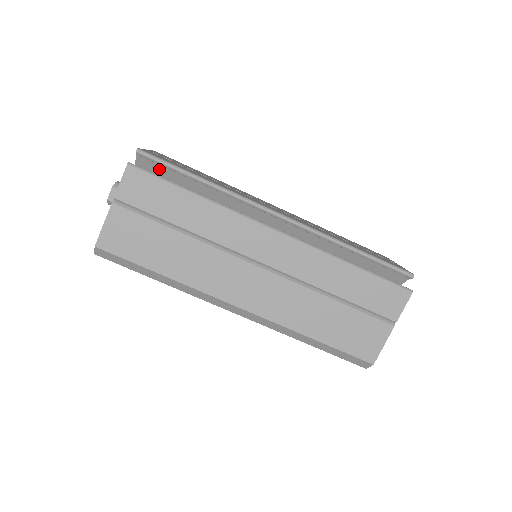
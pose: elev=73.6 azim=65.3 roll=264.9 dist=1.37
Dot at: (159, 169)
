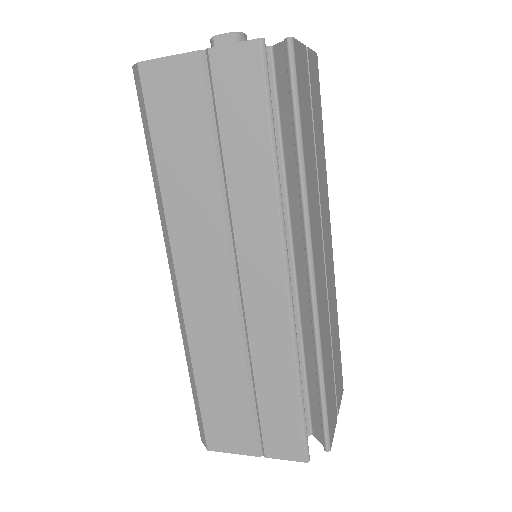
Dot at: (284, 82)
